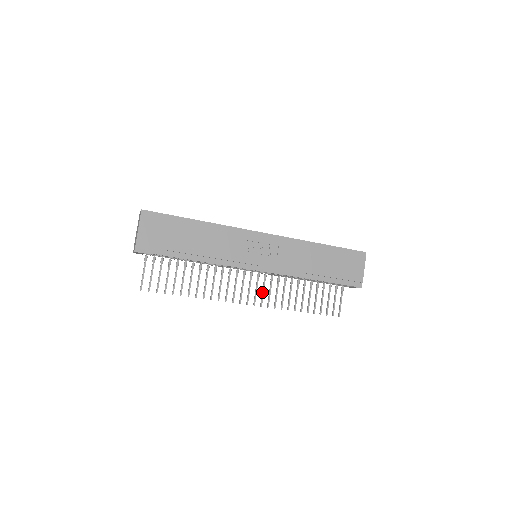
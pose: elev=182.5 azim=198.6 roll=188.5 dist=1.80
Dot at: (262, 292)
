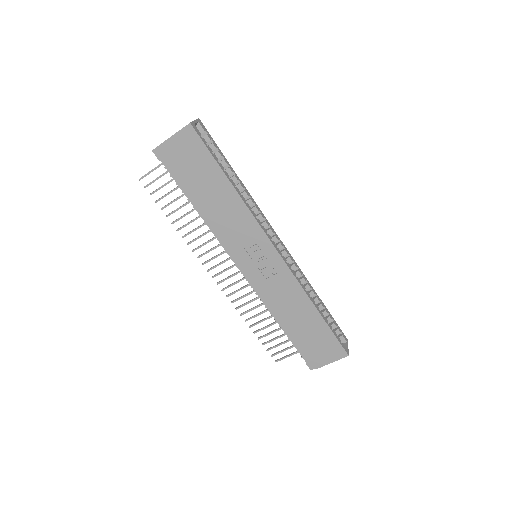
Dot at: (234, 283)
